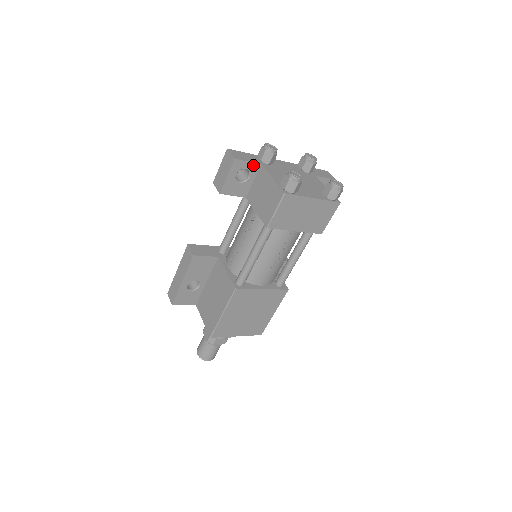
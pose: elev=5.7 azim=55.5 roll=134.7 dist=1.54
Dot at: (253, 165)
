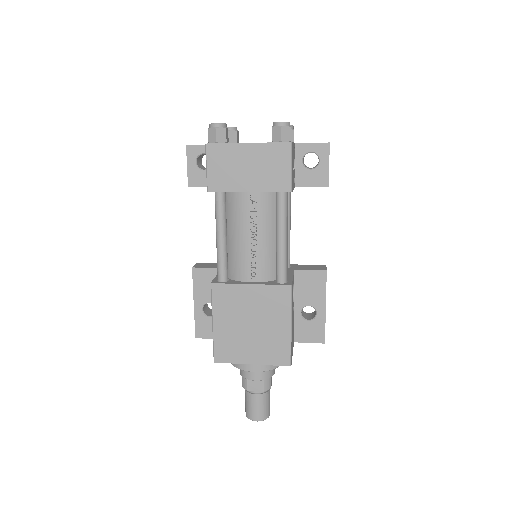
Dot at: occluded
